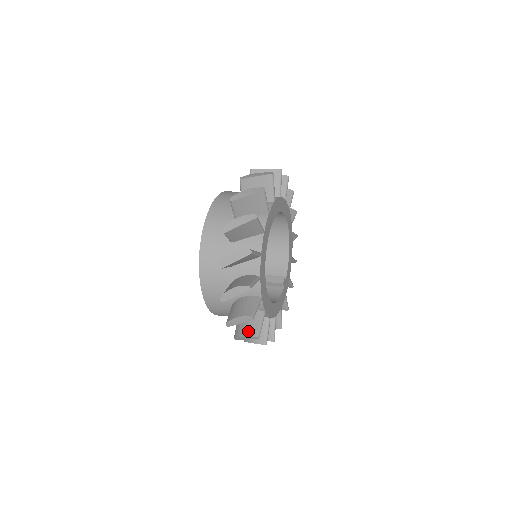
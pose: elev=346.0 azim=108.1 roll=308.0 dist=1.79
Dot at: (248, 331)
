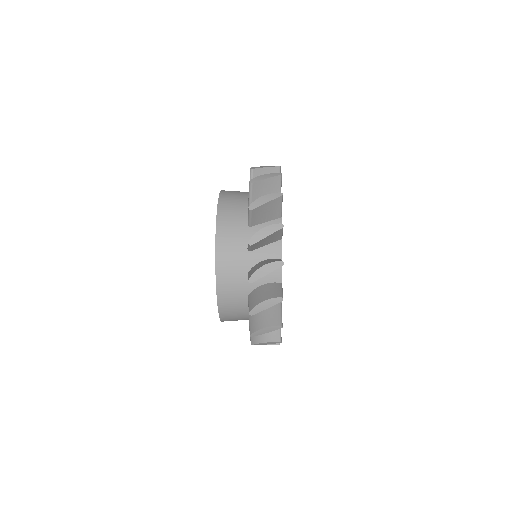
Dot at: (269, 337)
